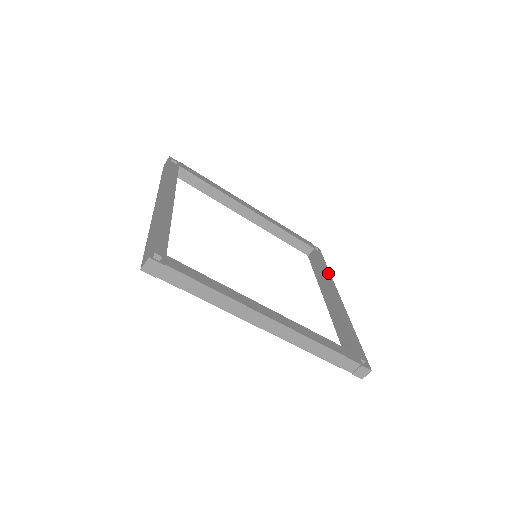
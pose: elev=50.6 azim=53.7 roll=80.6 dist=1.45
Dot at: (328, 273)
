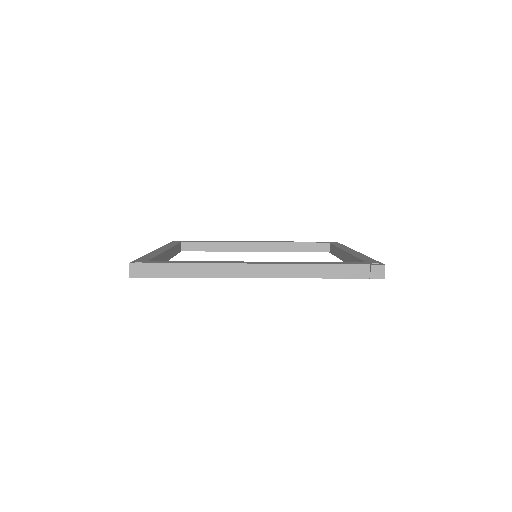
Dot at: occluded
